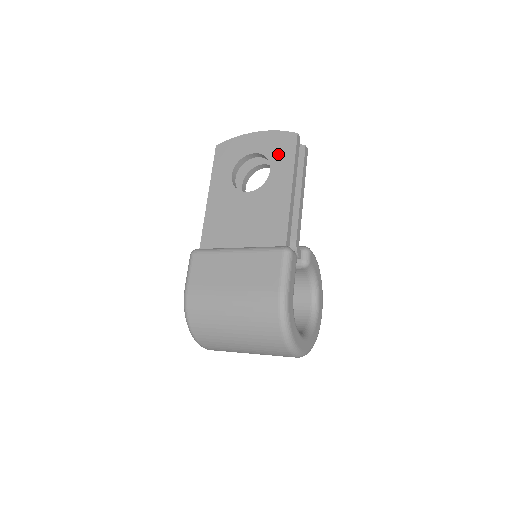
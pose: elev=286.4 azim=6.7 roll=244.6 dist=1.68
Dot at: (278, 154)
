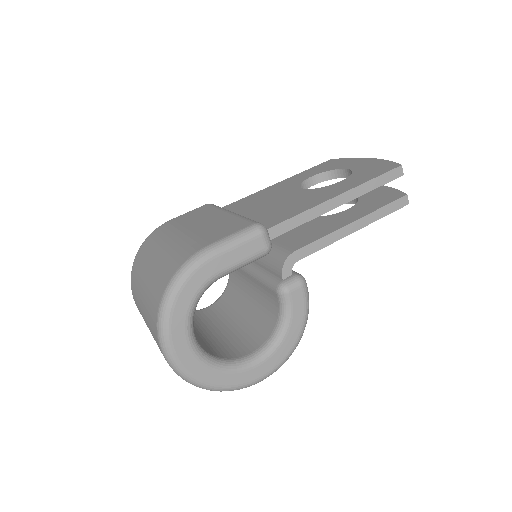
Dot at: (364, 173)
